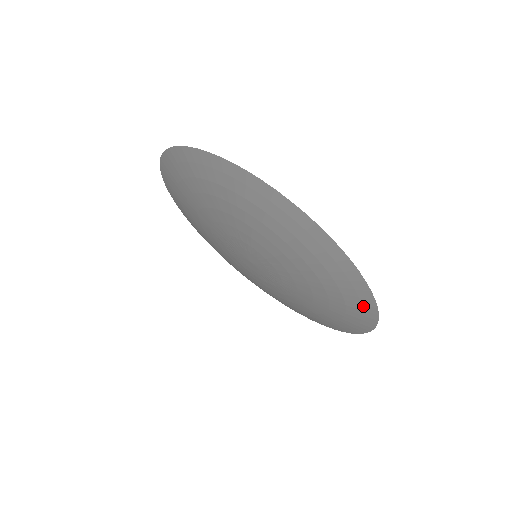
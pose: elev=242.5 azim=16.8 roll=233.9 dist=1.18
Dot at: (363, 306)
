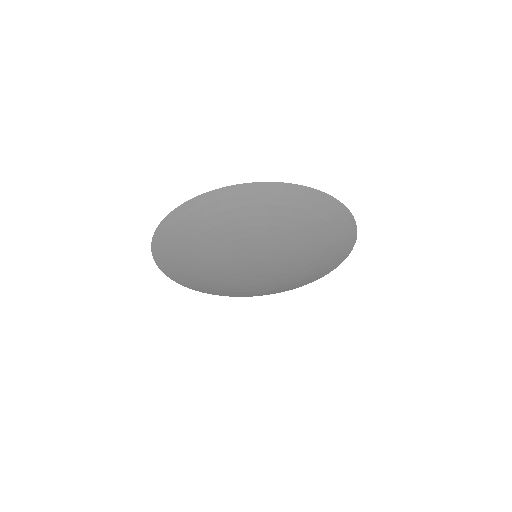
Dot at: (303, 196)
